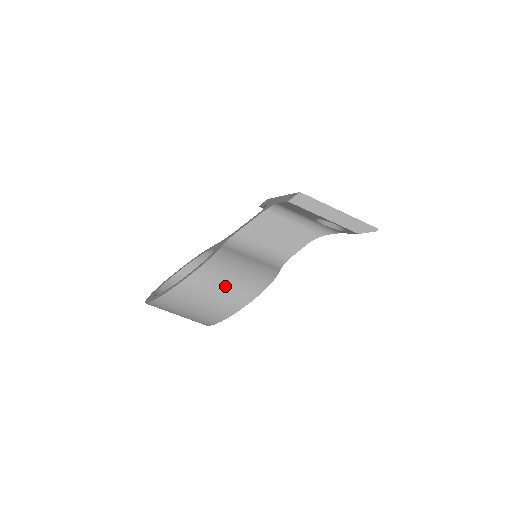
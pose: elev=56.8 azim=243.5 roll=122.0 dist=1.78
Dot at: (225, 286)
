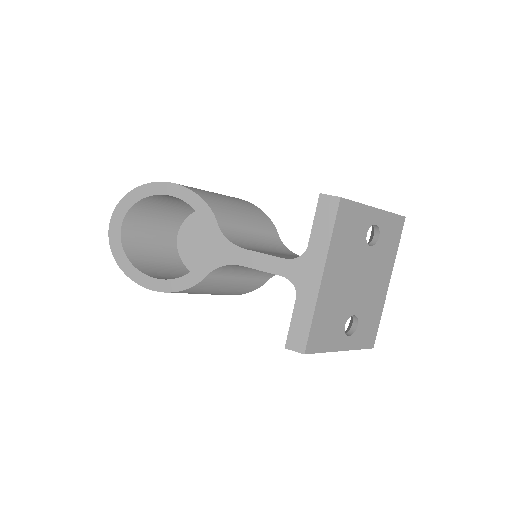
Dot at: occluded
